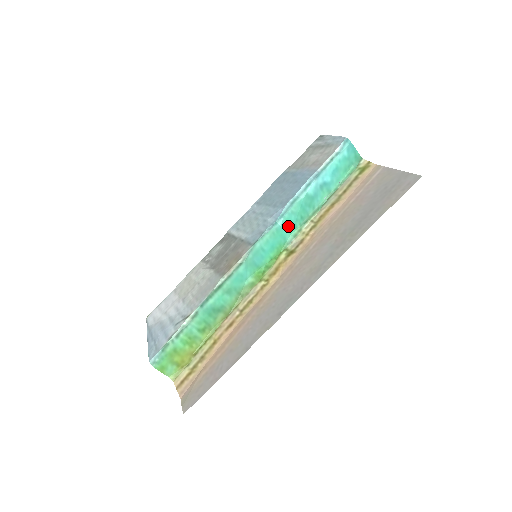
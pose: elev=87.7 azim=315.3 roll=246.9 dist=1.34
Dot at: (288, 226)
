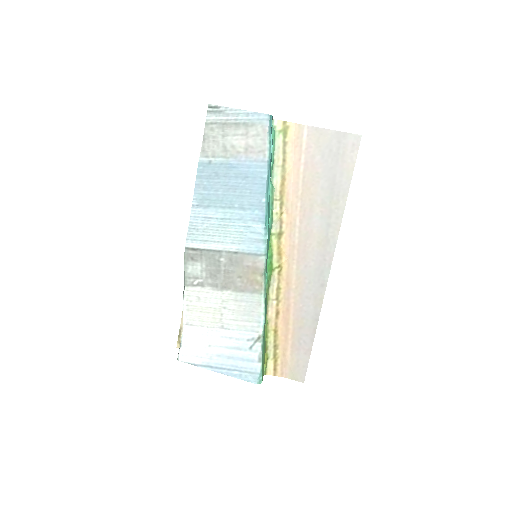
Dot at: (268, 219)
